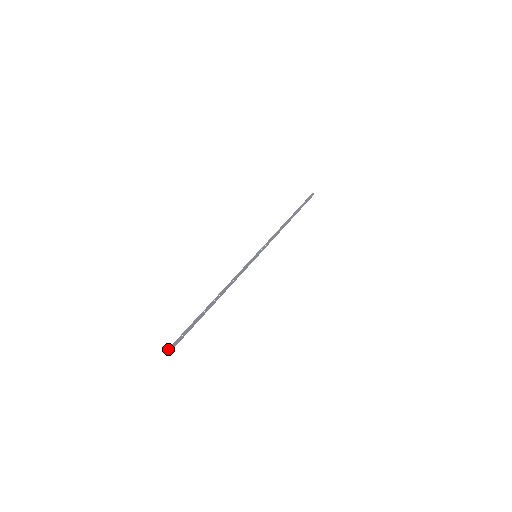
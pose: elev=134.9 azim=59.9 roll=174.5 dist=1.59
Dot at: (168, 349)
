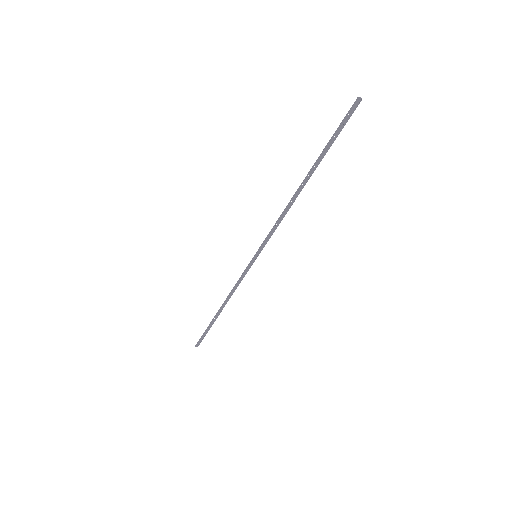
Dot at: (356, 100)
